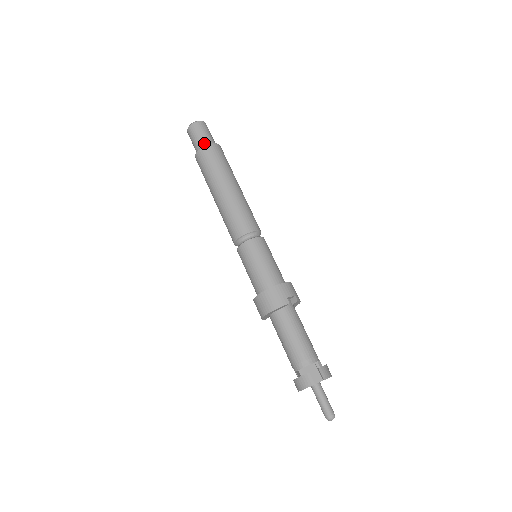
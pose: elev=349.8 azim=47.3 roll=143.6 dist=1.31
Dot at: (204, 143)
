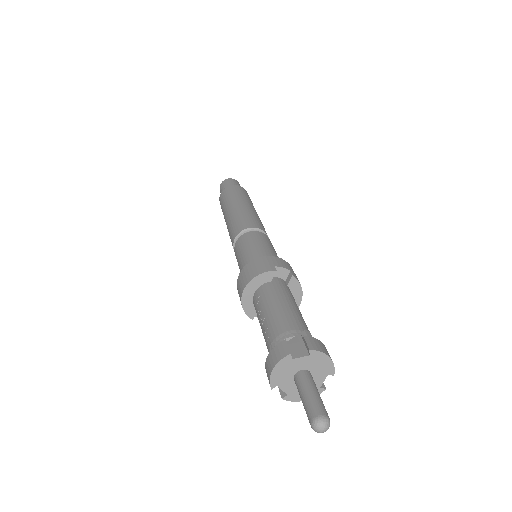
Dot at: occluded
